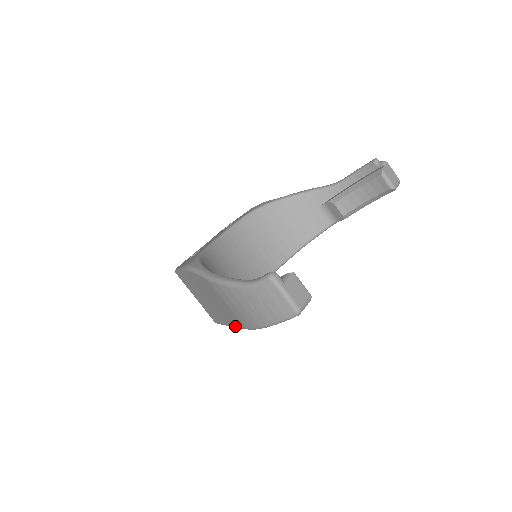
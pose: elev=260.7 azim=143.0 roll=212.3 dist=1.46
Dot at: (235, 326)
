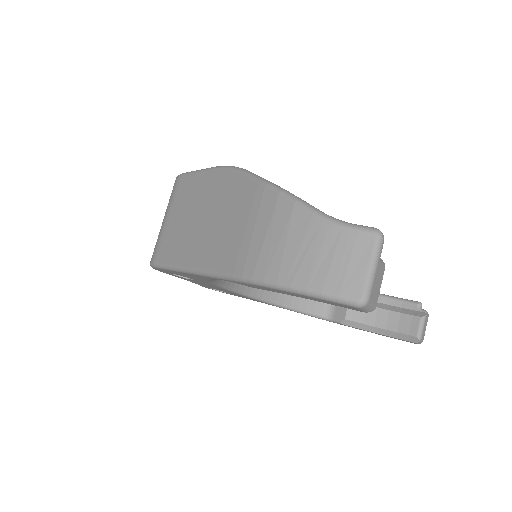
Dot at: (209, 269)
